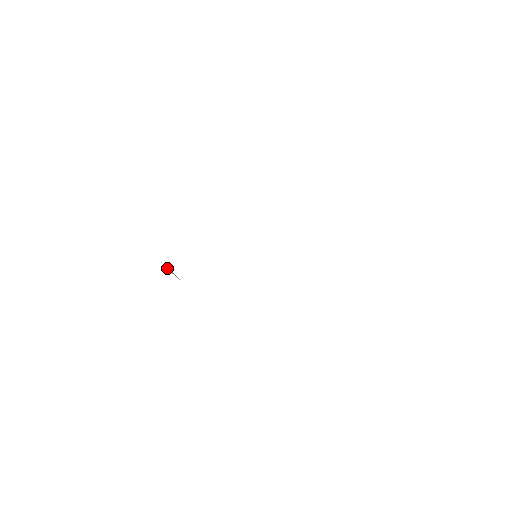
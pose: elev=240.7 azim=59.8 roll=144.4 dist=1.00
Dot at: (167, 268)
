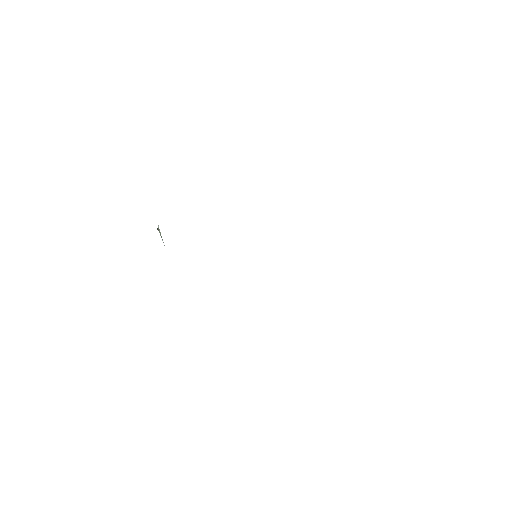
Dot at: (158, 229)
